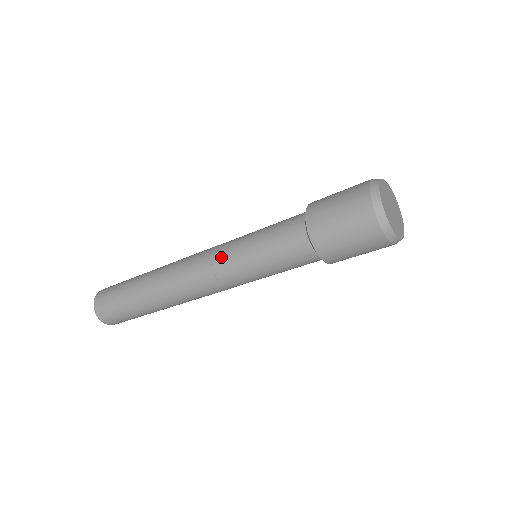
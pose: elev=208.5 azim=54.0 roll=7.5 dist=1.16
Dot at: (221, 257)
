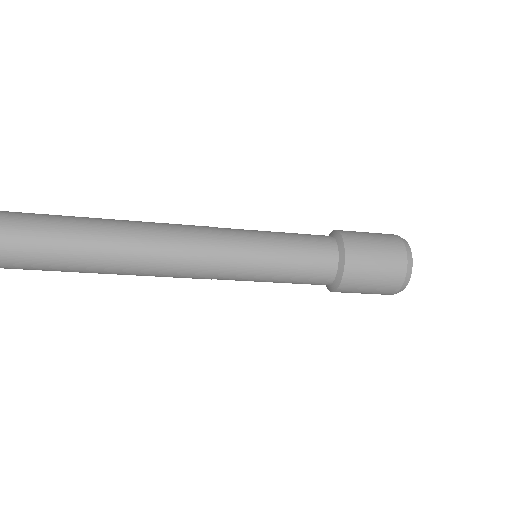
Dot at: (231, 263)
